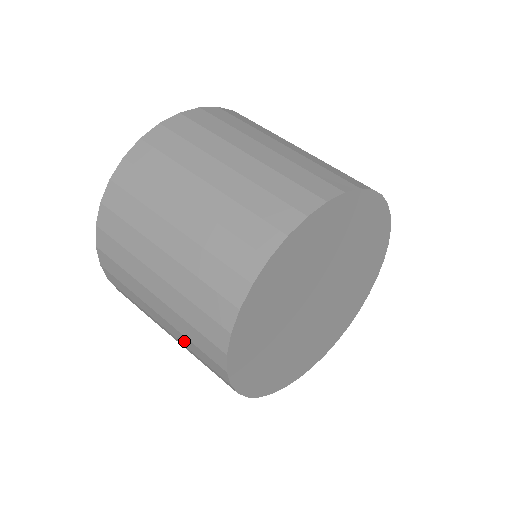
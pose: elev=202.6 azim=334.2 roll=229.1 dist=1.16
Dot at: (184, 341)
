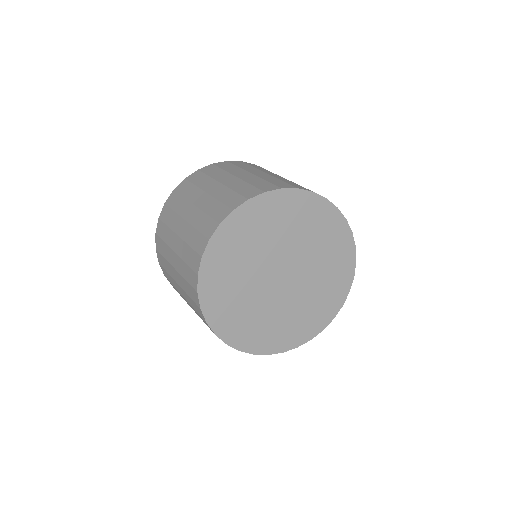
Dot at: (209, 205)
